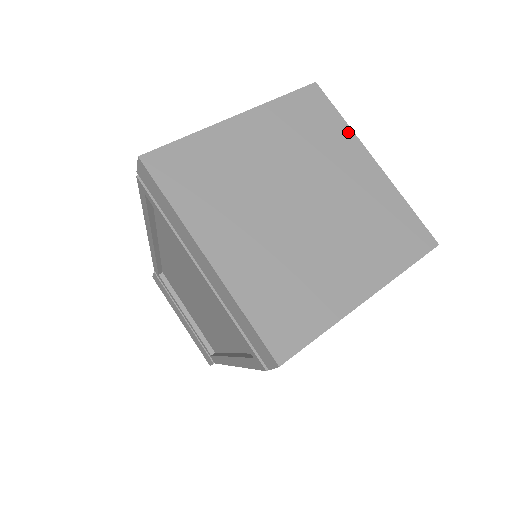
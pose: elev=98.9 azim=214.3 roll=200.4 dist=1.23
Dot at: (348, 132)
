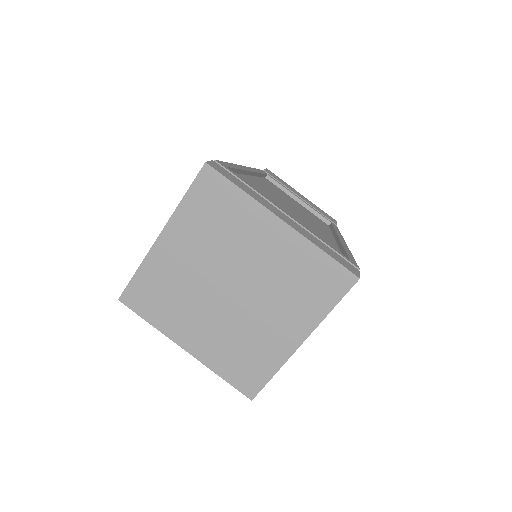
Dot at: (250, 202)
